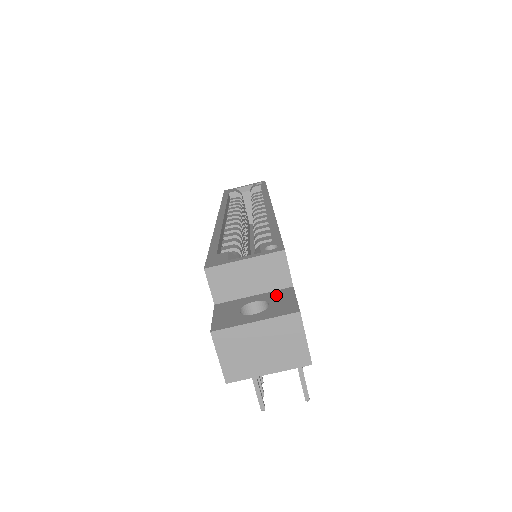
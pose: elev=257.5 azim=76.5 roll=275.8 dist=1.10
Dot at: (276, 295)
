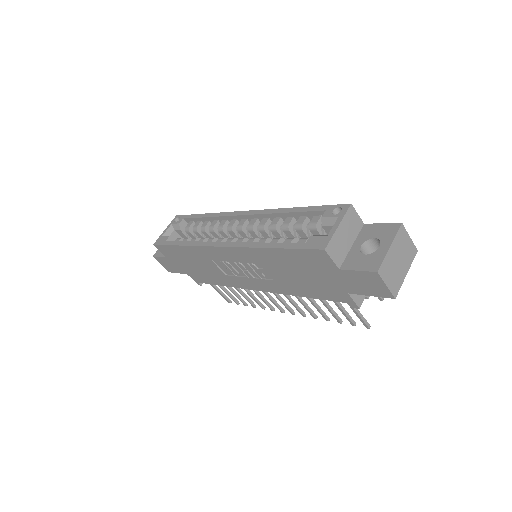
Dot at: (366, 233)
